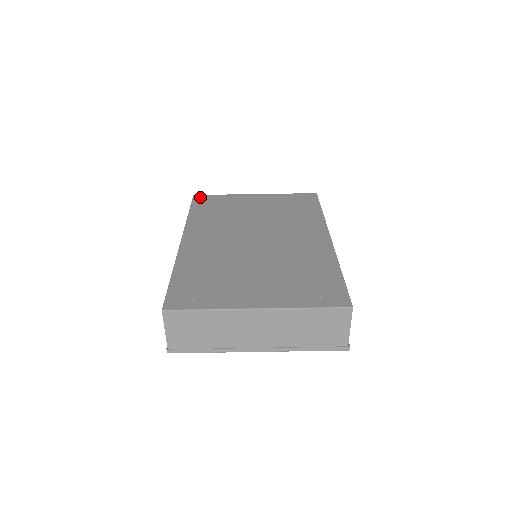
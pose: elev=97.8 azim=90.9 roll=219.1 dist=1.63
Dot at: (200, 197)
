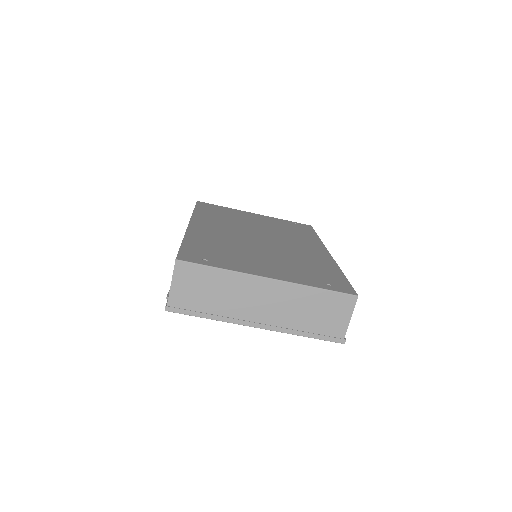
Dot at: (204, 203)
